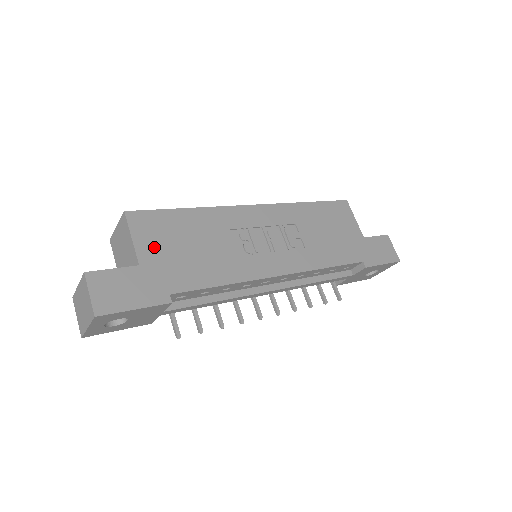
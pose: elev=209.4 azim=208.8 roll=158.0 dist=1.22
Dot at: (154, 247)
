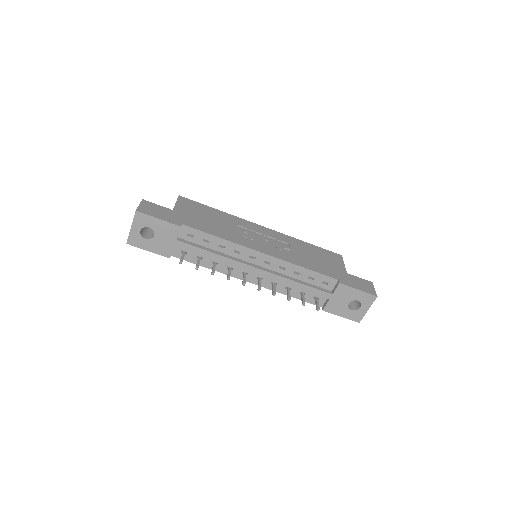
Dot at: (186, 210)
